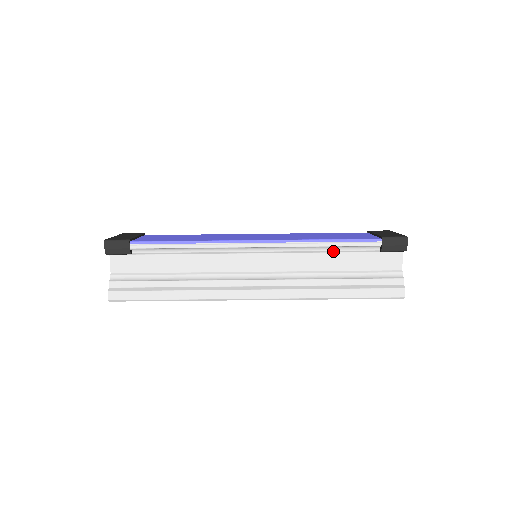
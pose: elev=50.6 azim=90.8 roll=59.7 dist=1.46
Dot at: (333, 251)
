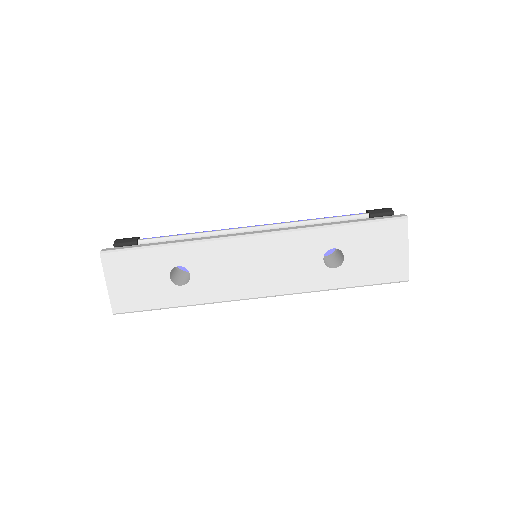
Dot at: occluded
